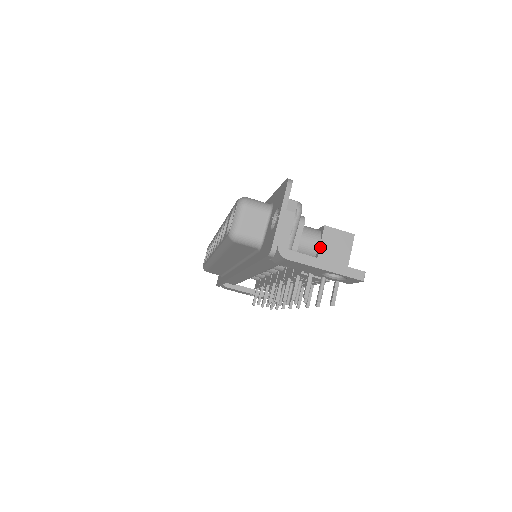
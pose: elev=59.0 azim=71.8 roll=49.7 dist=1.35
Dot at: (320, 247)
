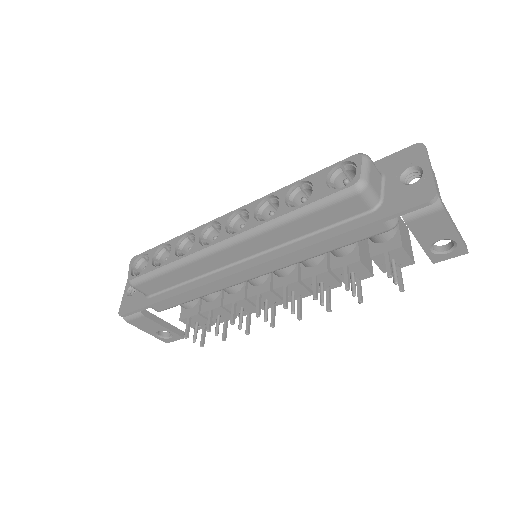
Dot at: (399, 228)
